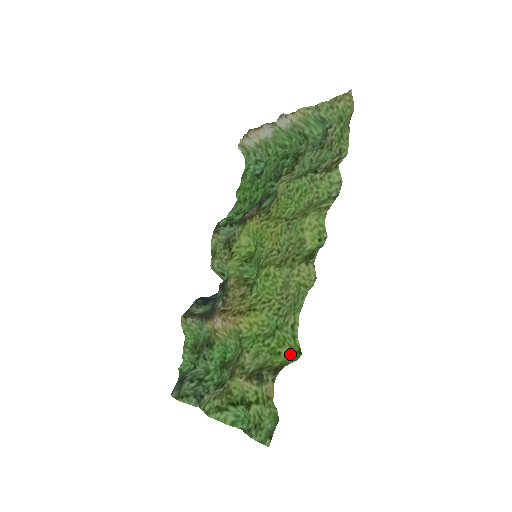
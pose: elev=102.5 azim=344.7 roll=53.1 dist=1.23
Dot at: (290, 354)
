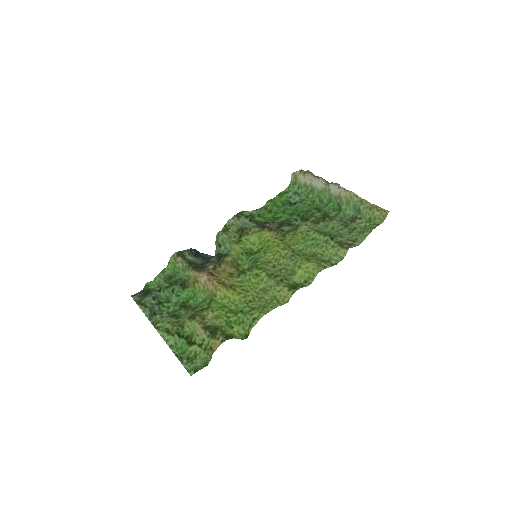
Dot at: (239, 333)
